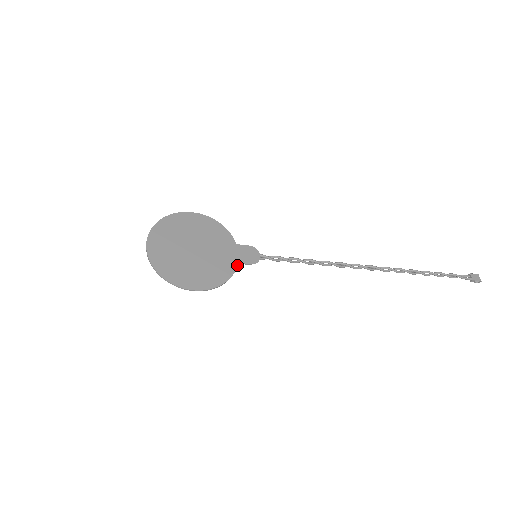
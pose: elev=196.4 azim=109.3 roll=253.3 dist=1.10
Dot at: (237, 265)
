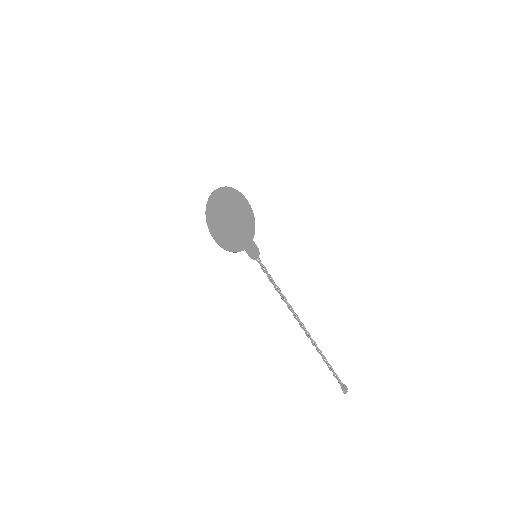
Dot at: occluded
